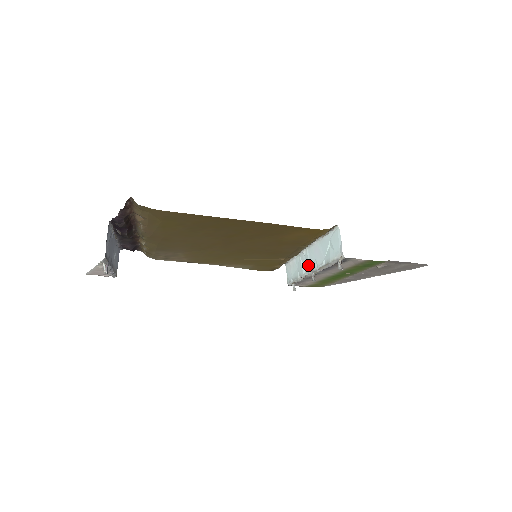
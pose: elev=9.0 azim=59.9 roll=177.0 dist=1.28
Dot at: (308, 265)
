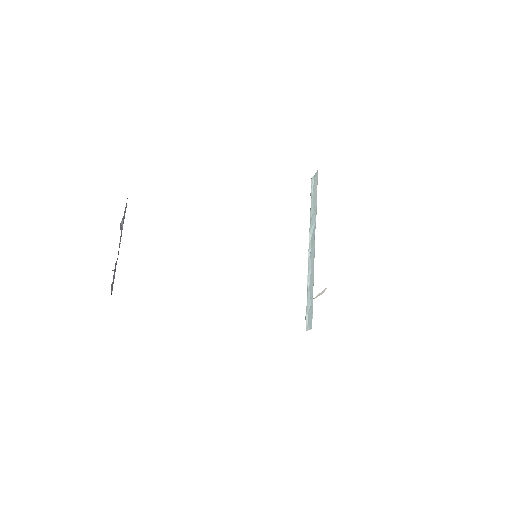
Dot at: (311, 246)
